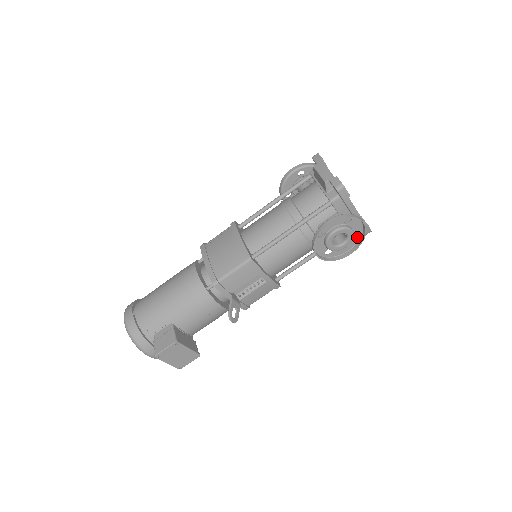
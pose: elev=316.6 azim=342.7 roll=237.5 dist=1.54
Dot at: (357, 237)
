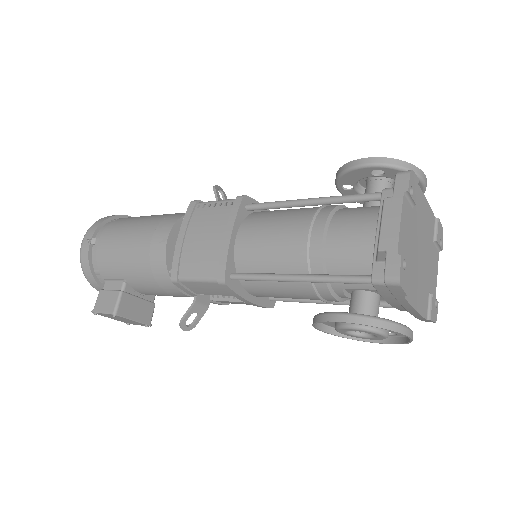
Dot at: (397, 334)
